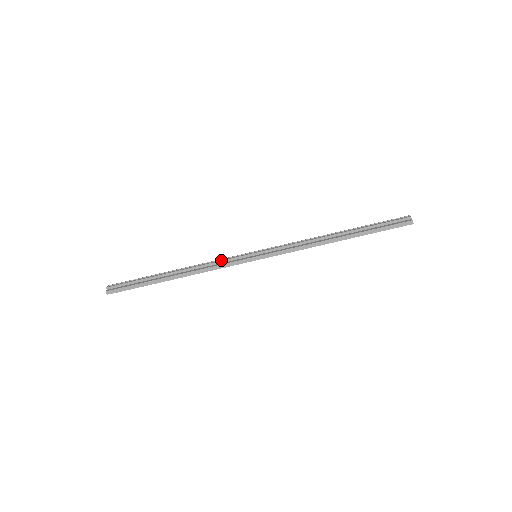
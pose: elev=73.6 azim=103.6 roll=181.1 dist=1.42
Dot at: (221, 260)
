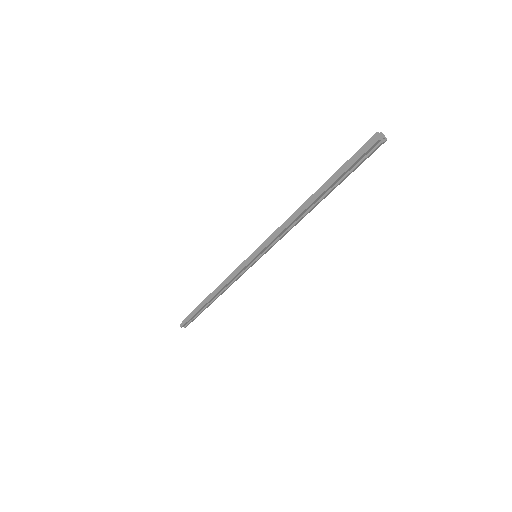
Dot at: (234, 271)
